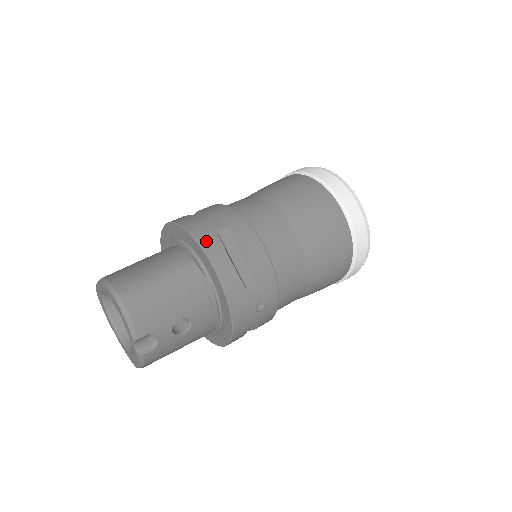
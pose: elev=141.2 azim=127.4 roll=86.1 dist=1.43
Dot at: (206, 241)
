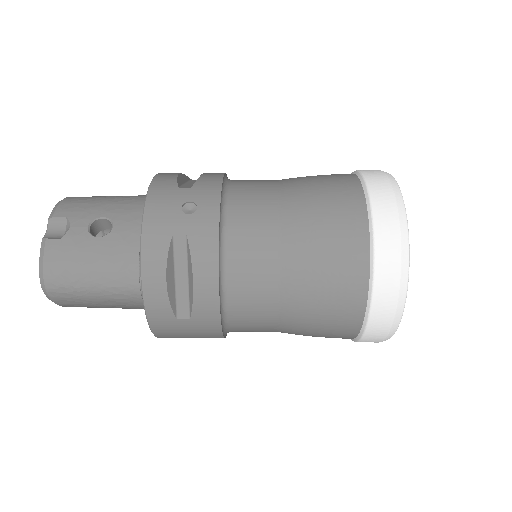
Dot at: occluded
